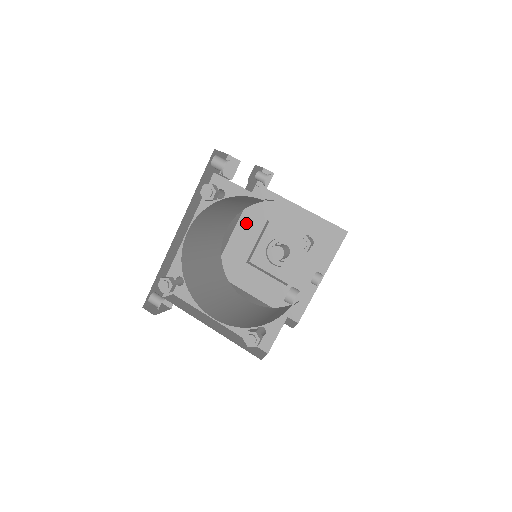
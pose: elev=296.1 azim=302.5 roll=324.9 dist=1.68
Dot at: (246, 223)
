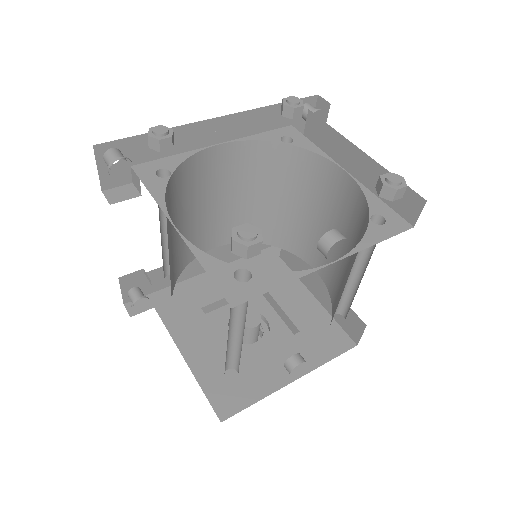
Dot at: occluded
